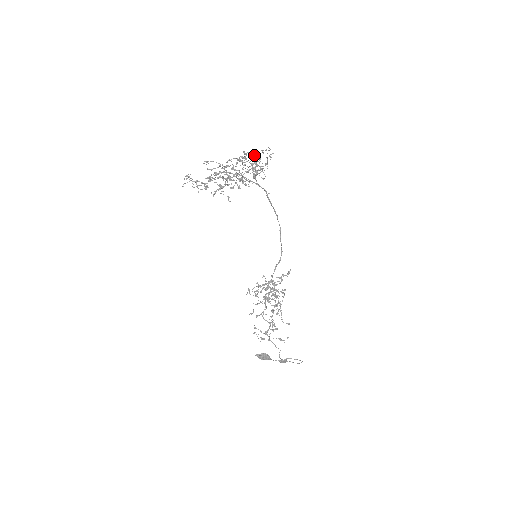
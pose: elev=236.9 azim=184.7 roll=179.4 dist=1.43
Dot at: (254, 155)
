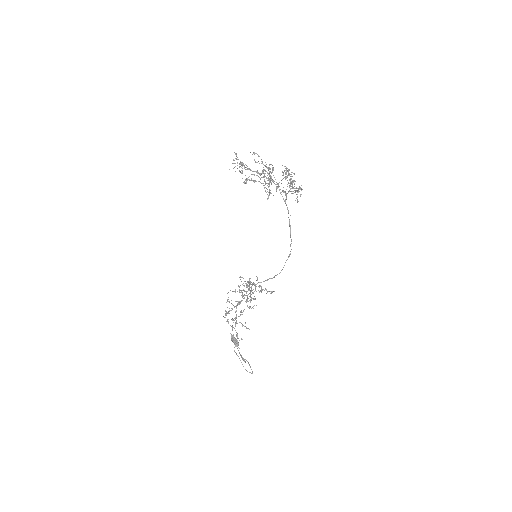
Dot at: occluded
